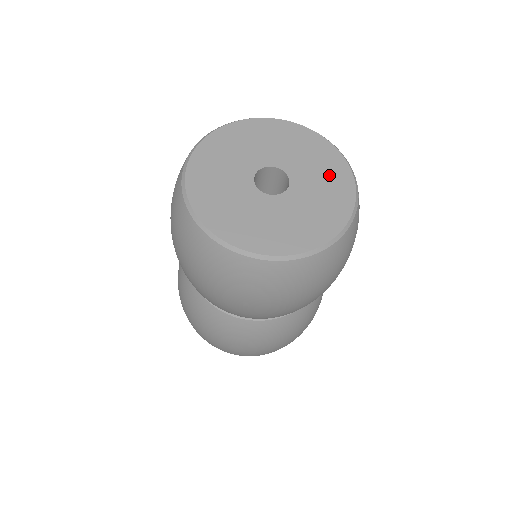
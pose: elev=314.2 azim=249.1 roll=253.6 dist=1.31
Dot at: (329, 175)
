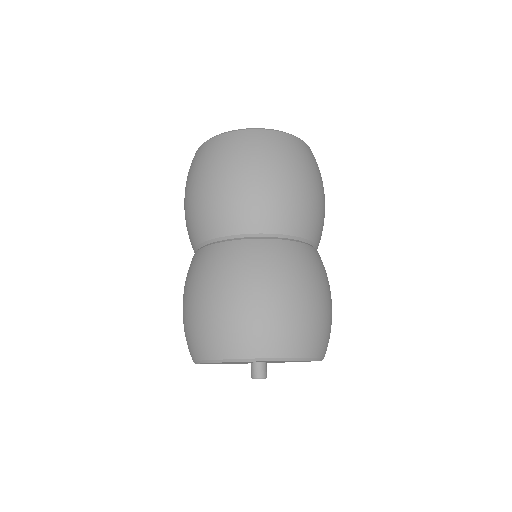
Dot at: occluded
